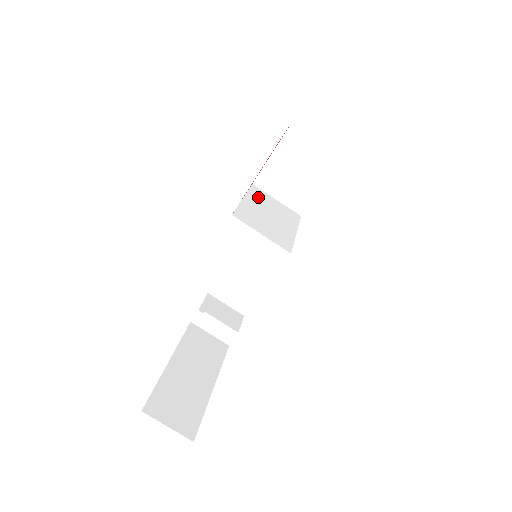
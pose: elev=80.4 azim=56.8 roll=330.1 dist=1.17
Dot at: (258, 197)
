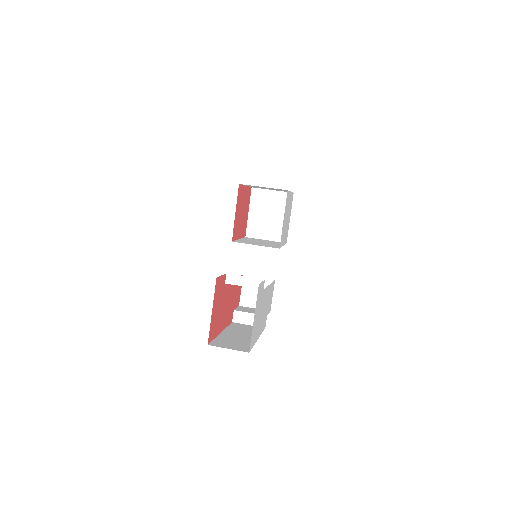
Dot at: (251, 239)
